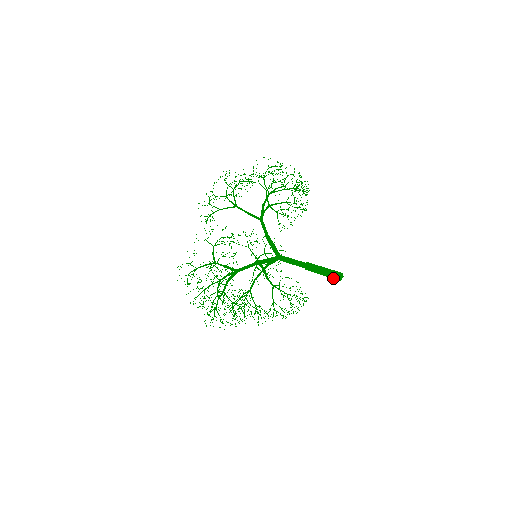
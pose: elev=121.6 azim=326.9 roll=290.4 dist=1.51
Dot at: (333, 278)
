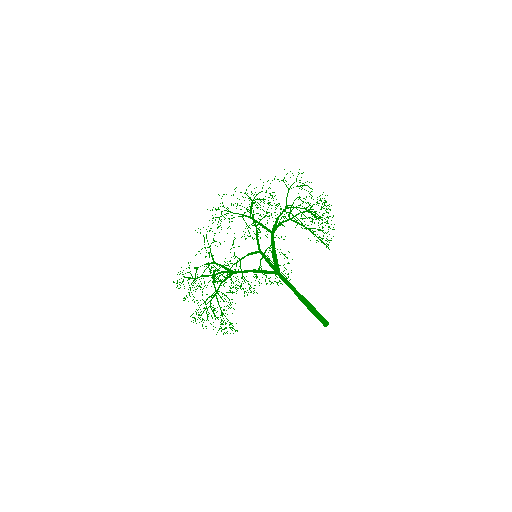
Dot at: (320, 321)
